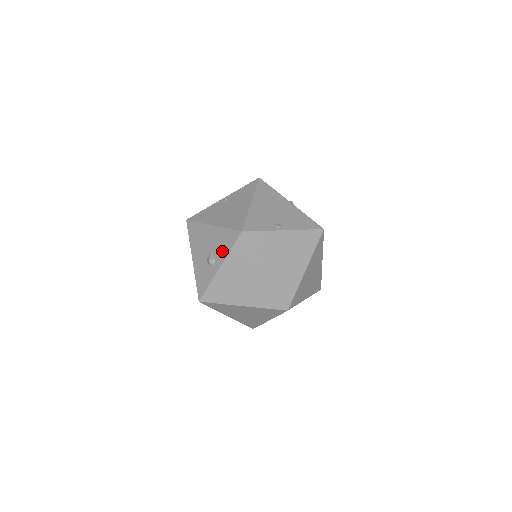
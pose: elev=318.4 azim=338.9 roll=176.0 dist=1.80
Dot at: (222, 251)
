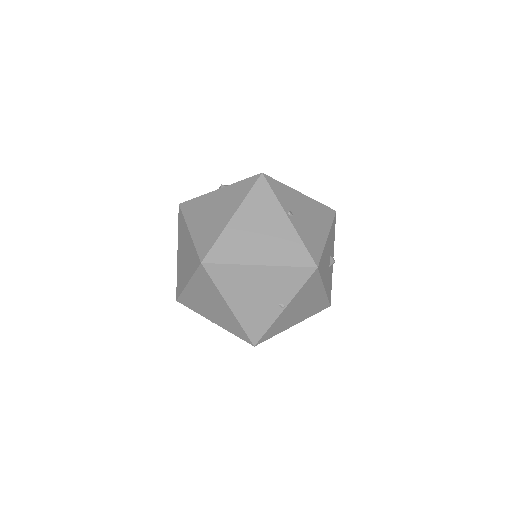
Dot at: occluded
